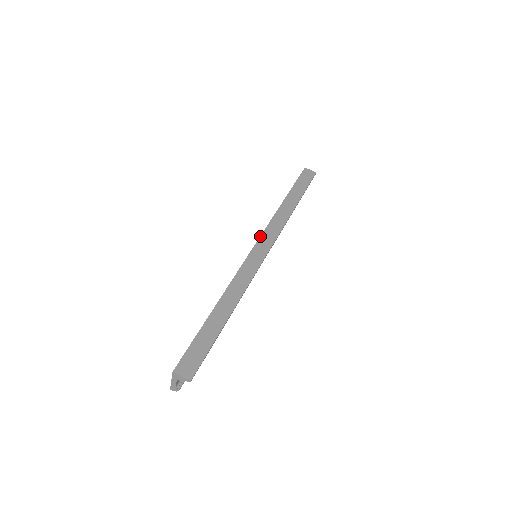
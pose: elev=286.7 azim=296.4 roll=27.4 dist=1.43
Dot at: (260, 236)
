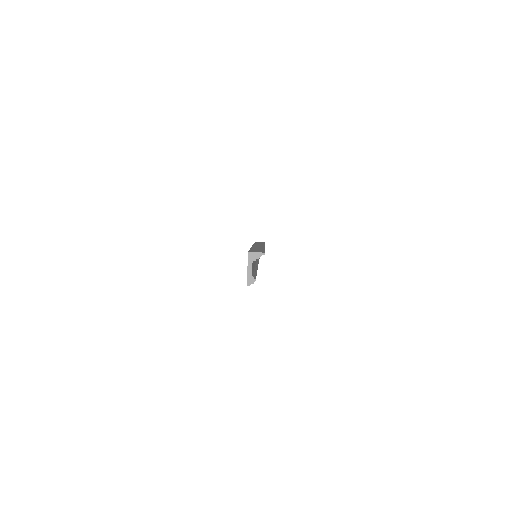
Dot at: occluded
